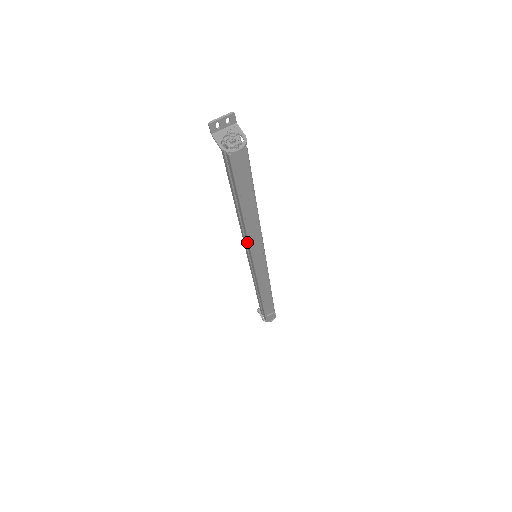
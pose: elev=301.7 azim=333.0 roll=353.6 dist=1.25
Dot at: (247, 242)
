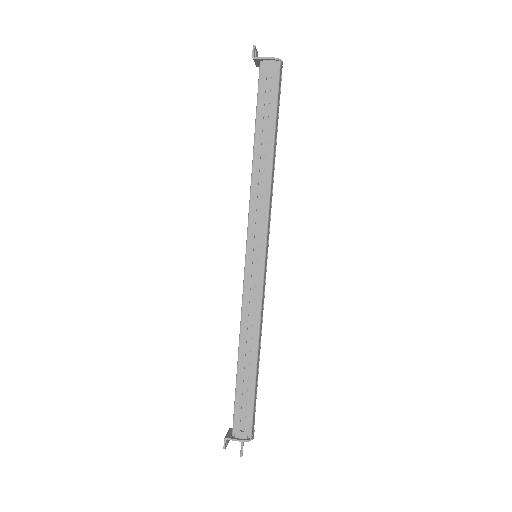
Dot at: (264, 208)
